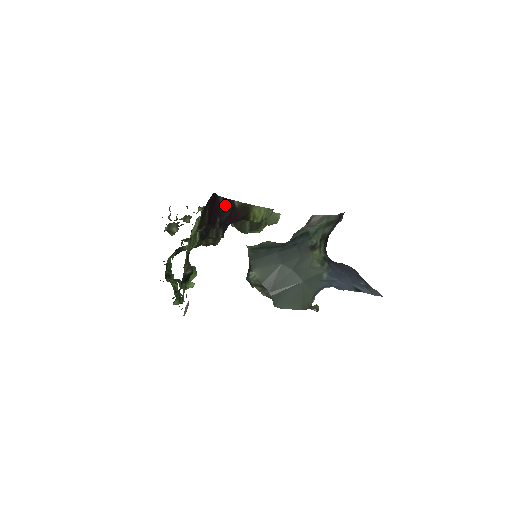
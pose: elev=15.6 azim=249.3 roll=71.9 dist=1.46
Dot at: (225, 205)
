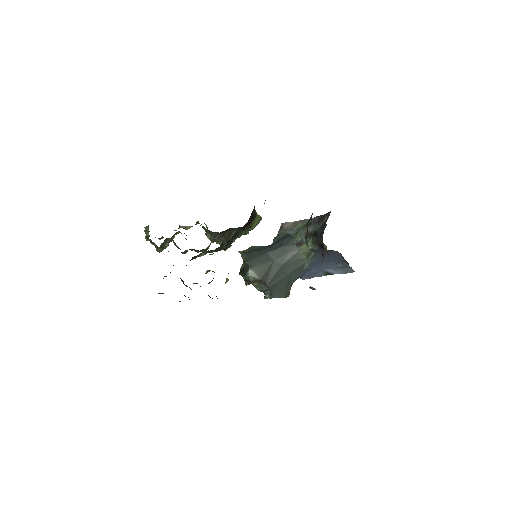
Dot at: occluded
